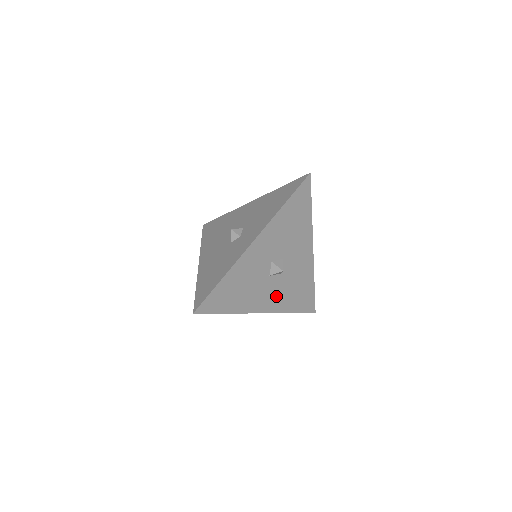
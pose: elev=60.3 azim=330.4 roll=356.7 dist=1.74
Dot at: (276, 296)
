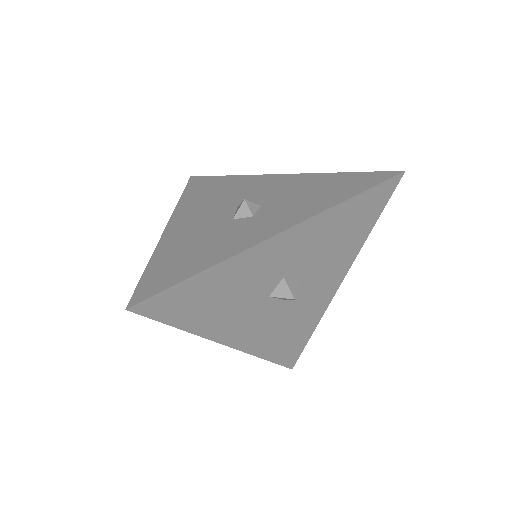
Dot at: (260, 329)
